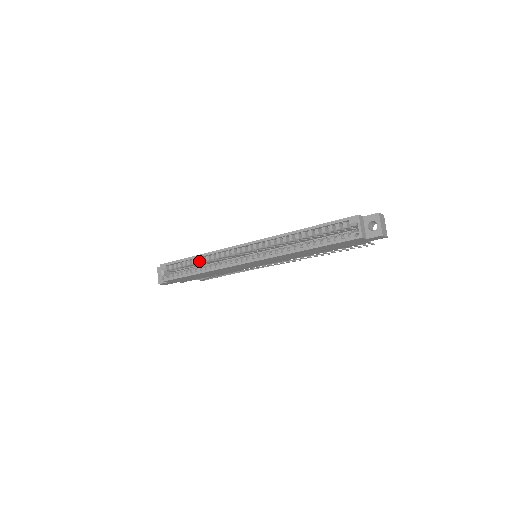
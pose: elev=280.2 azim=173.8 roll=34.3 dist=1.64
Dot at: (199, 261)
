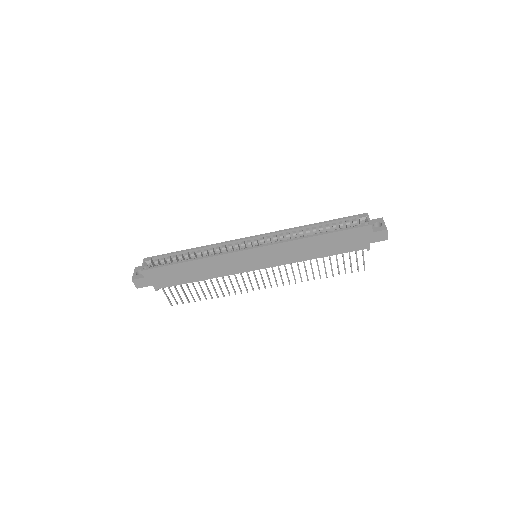
Dot at: (194, 253)
